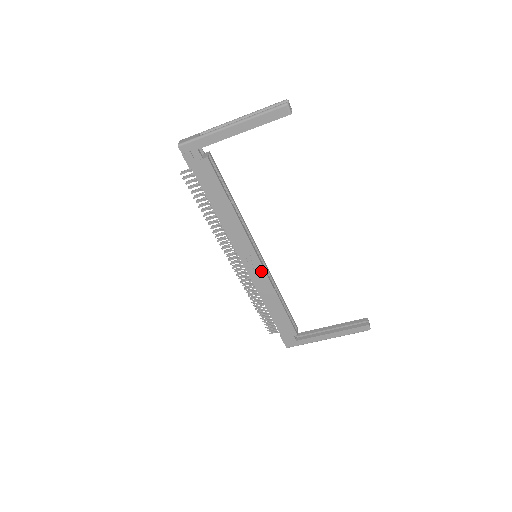
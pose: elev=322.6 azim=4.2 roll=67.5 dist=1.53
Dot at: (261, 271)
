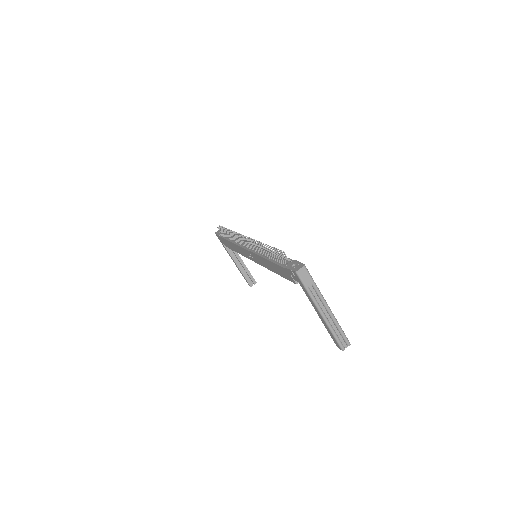
Dot at: occluded
